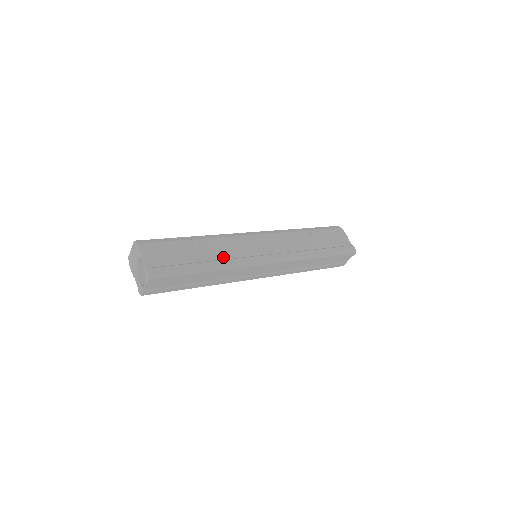
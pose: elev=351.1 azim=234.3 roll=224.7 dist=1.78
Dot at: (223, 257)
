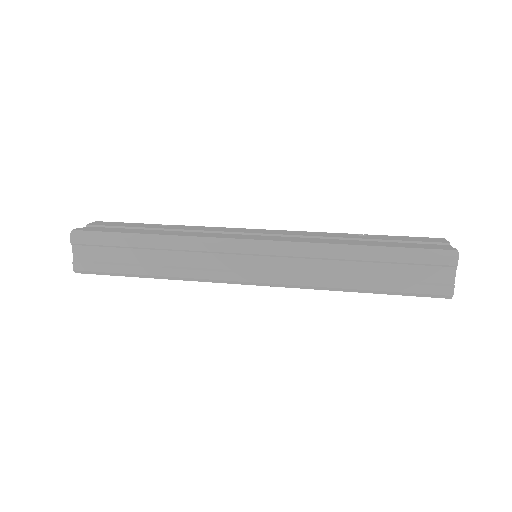
Dot at: occluded
